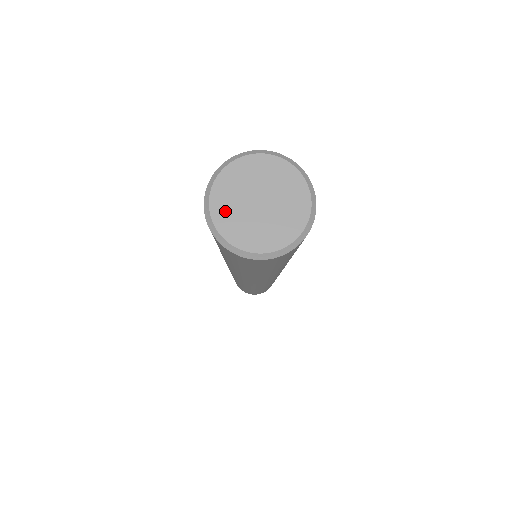
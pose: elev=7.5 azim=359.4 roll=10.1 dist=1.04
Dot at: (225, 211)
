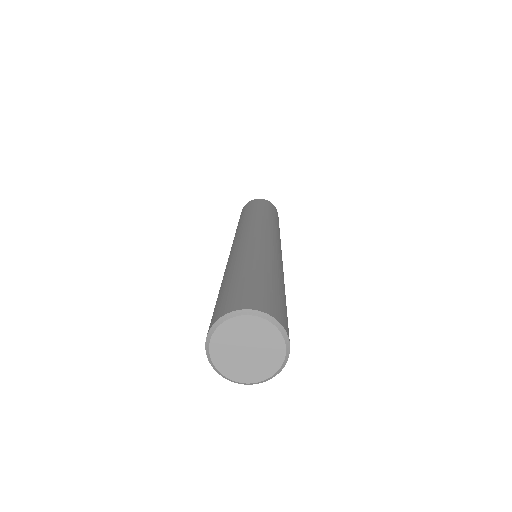
Dot at: (221, 345)
